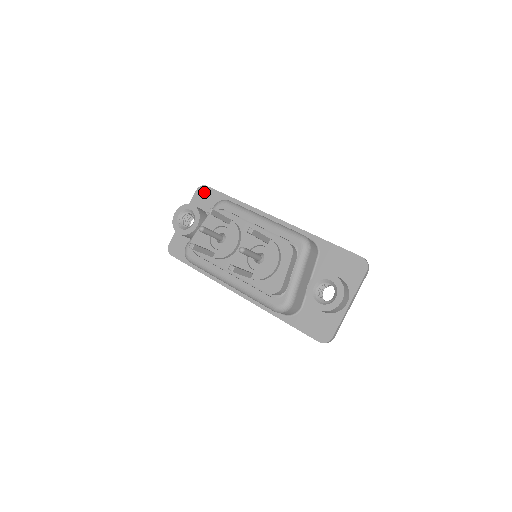
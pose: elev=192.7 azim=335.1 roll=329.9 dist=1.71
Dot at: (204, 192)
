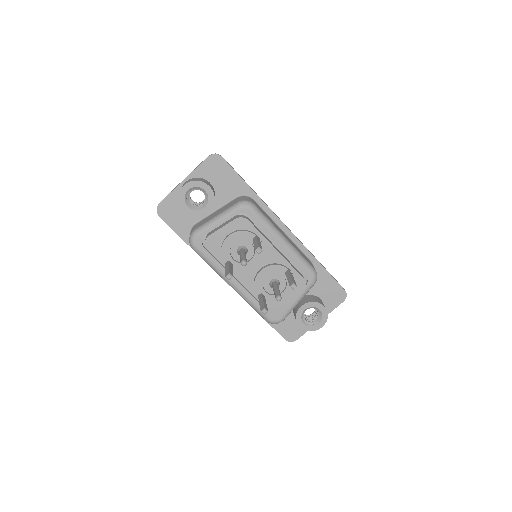
Dot at: (218, 164)
